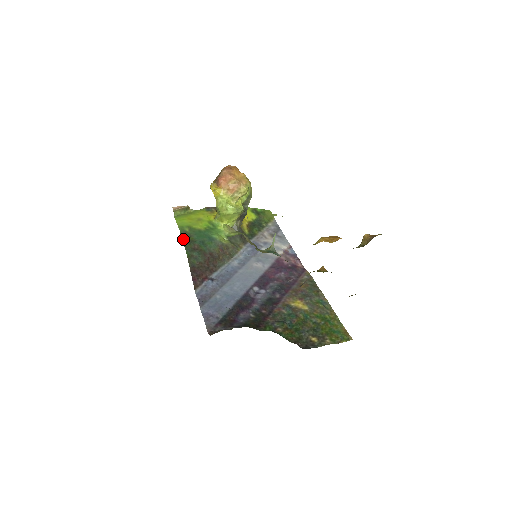
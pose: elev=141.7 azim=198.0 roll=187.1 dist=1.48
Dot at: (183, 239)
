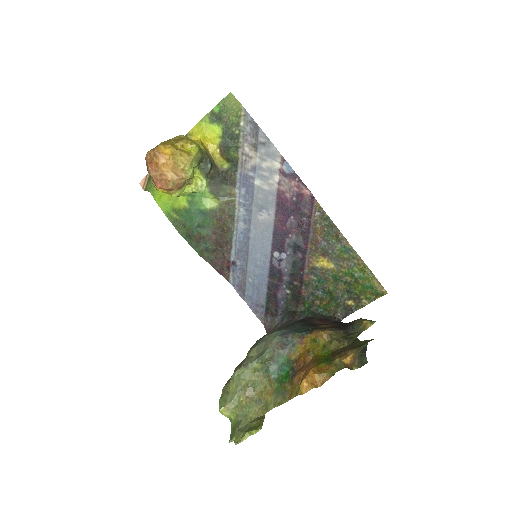
Dot at: (181, 235)
